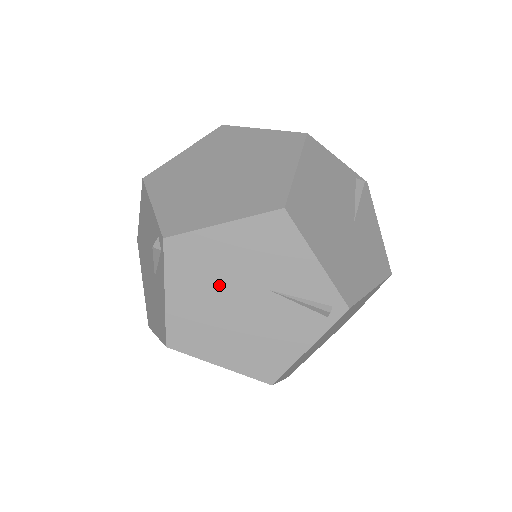
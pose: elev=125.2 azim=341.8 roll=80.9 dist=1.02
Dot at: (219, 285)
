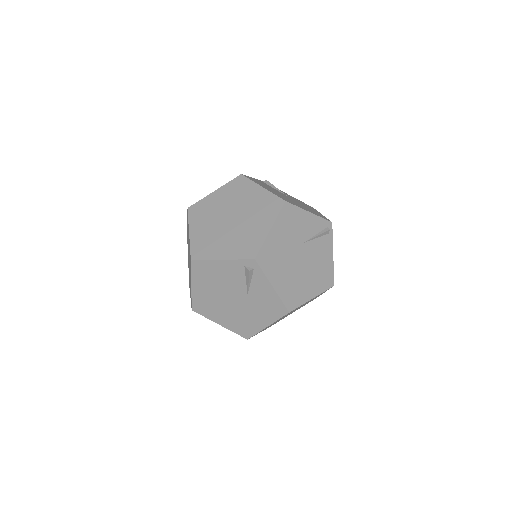
Dot at: (288, 259)
